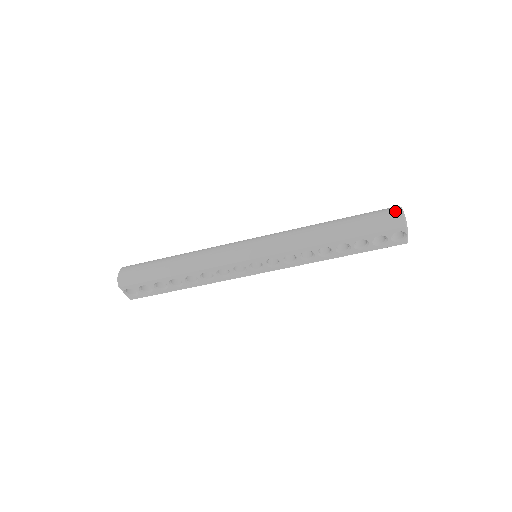
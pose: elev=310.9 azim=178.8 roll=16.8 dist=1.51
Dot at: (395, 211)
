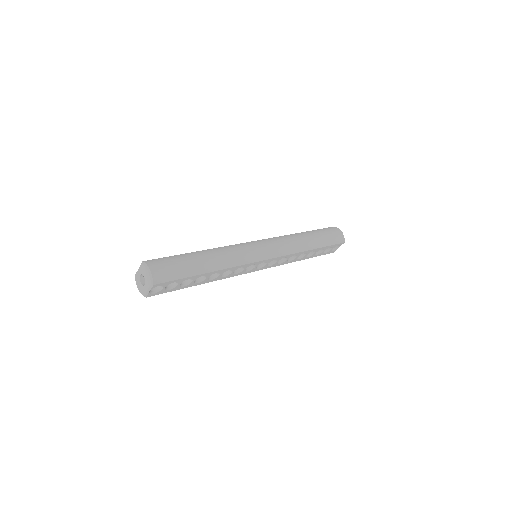
Dot at: (339, 231)
